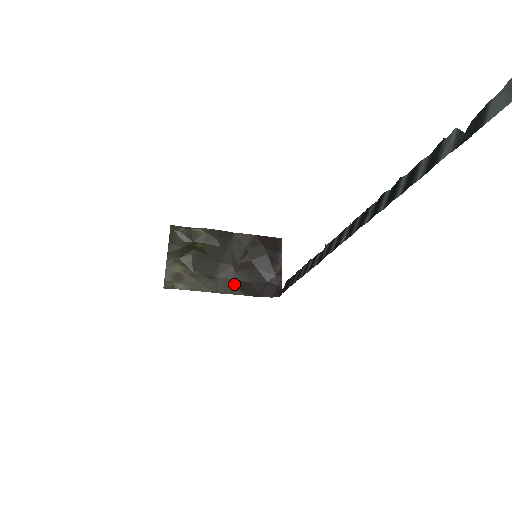
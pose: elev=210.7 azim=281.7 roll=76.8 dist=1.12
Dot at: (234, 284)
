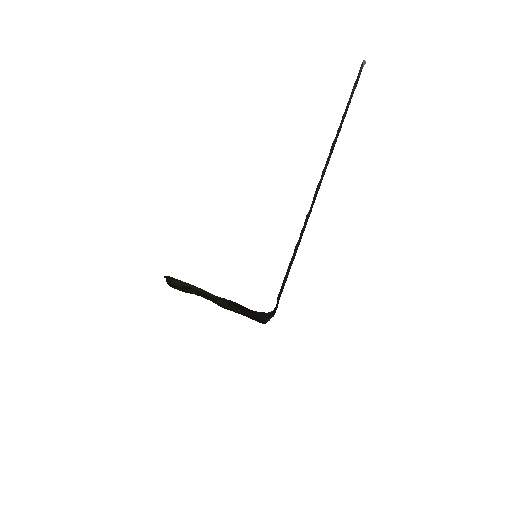
Dot at: (228, 302)
